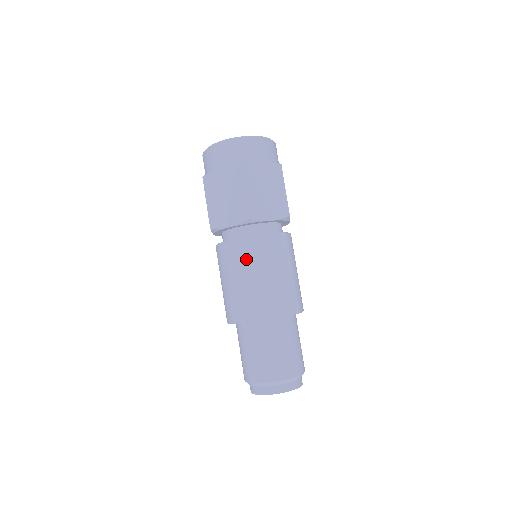
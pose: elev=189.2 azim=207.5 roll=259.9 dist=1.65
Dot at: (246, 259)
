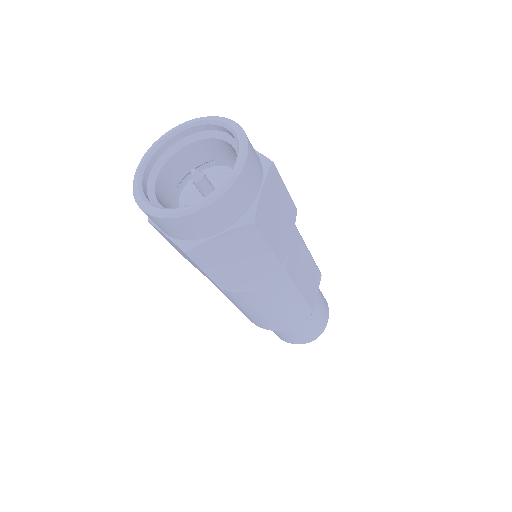
Dot at: (283, 292)
